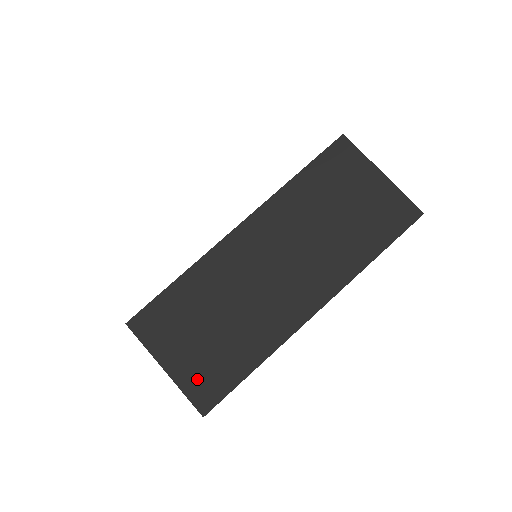
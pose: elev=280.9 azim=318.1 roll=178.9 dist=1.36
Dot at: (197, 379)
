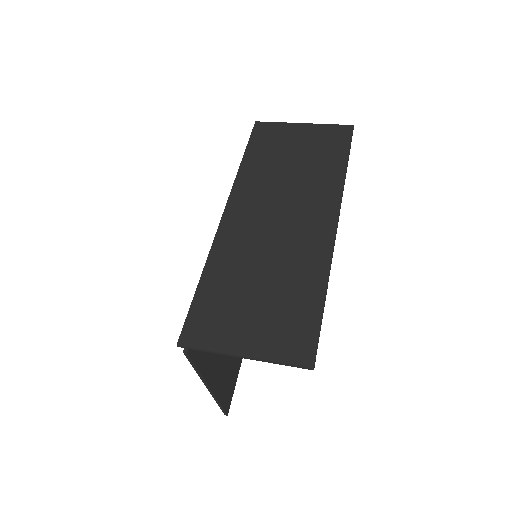
Dot at: (280, 341)
